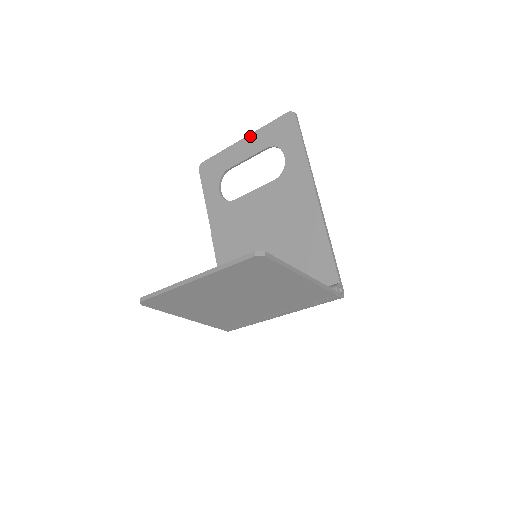
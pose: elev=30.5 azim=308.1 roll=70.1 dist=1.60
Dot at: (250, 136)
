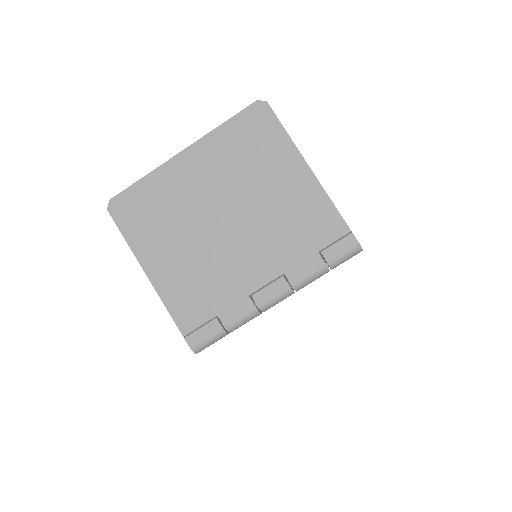
Dot at: occluded
